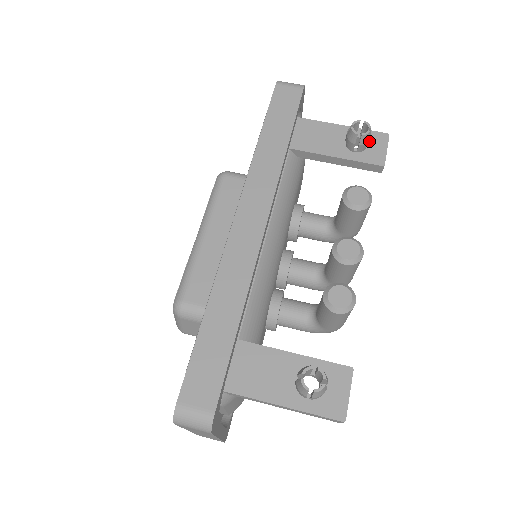
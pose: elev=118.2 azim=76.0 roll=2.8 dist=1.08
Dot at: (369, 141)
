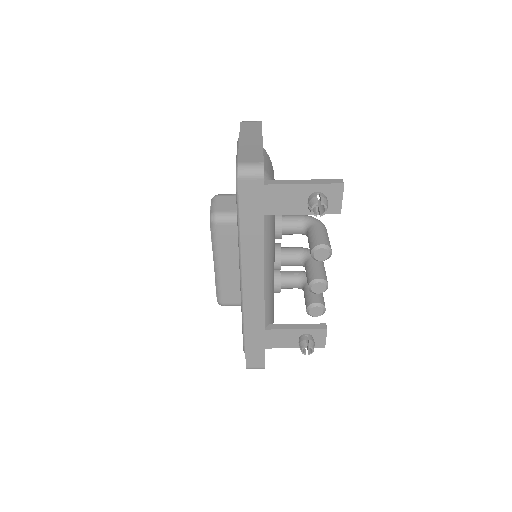
Dot at: occluded
